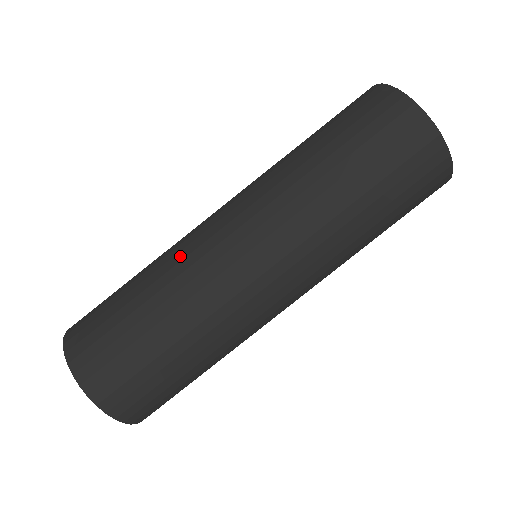
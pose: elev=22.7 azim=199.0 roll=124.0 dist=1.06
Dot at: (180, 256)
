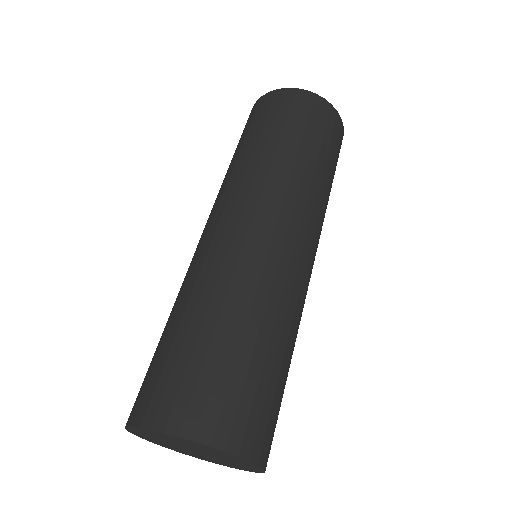
Dot at: (205, 268)
